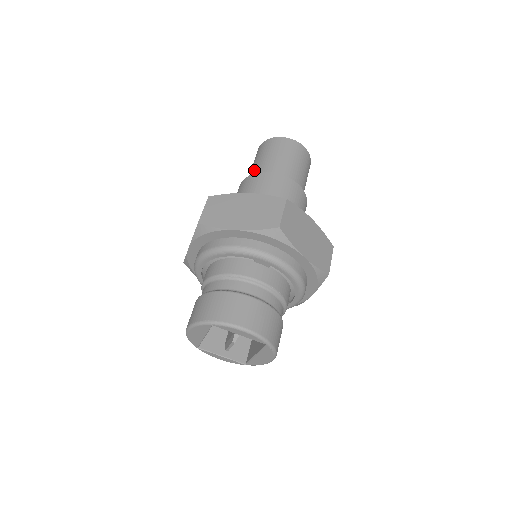
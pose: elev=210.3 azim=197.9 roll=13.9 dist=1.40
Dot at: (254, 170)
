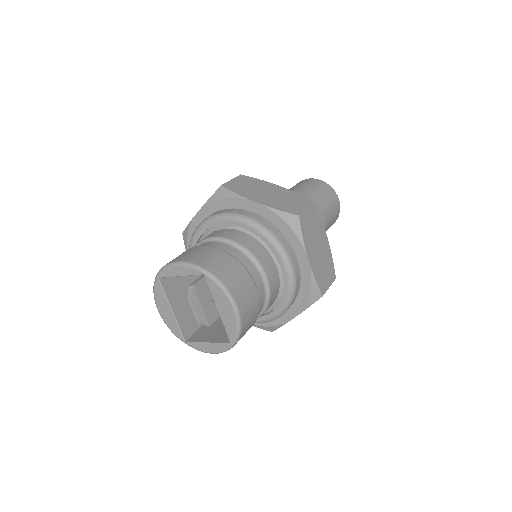
Dot at: occluded
